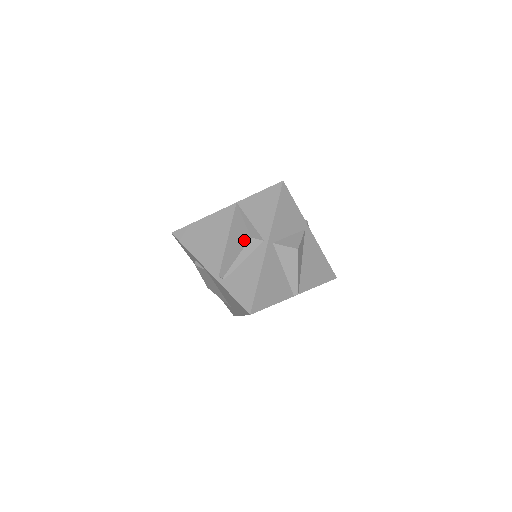
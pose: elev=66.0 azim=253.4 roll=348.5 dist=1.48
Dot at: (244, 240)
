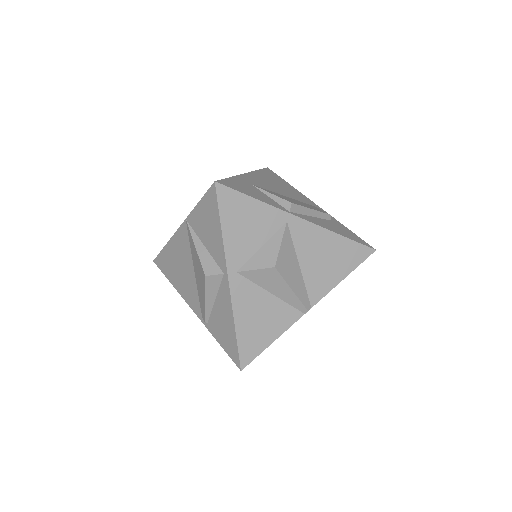
Dot at: (202, 278)
